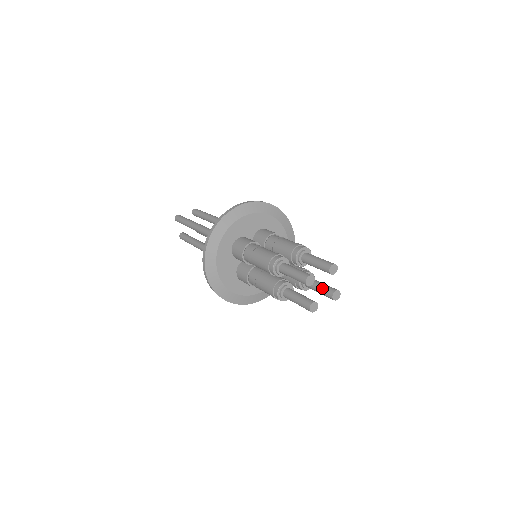
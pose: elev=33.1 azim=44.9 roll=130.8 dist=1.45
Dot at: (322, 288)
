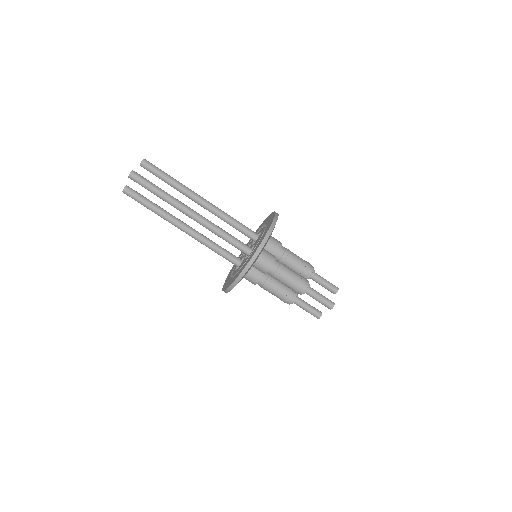
Dot at: occluded
